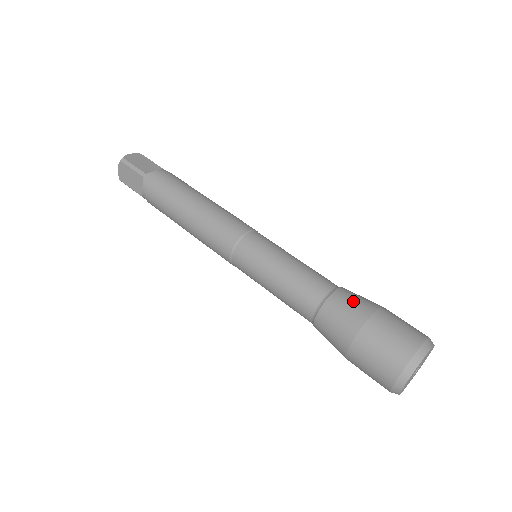
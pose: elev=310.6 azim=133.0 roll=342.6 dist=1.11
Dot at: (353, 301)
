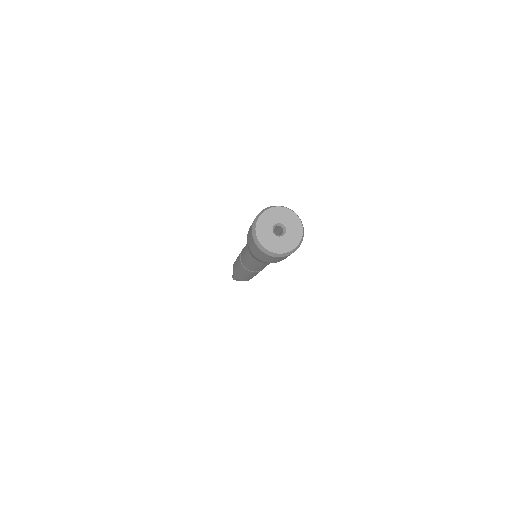
Dot at: occluded
